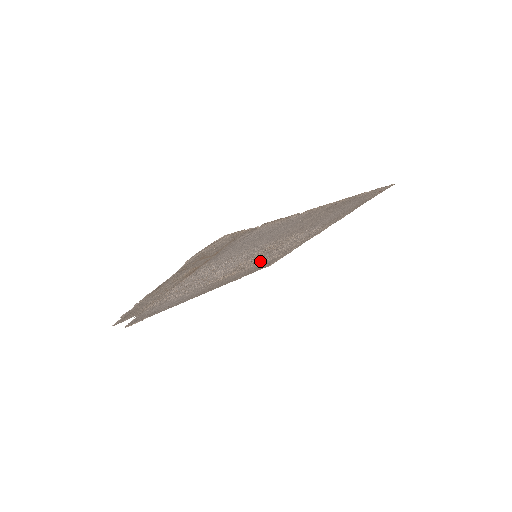
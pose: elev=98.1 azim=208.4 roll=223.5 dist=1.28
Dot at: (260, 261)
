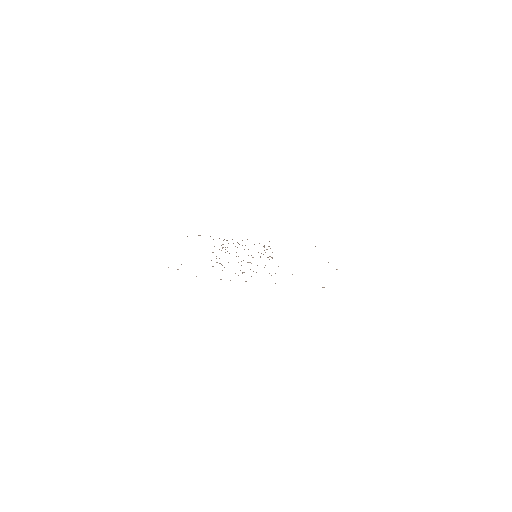
Dot at: occluded
